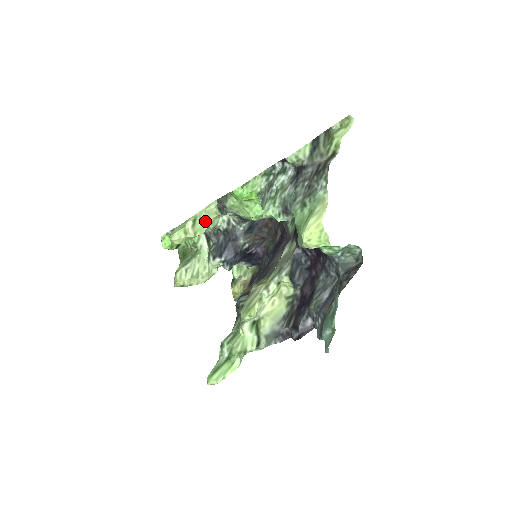
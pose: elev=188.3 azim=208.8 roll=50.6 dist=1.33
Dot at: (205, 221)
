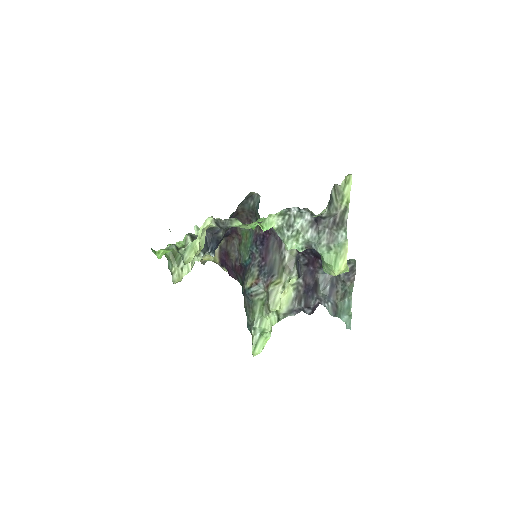
Dot at: (203, 235)
